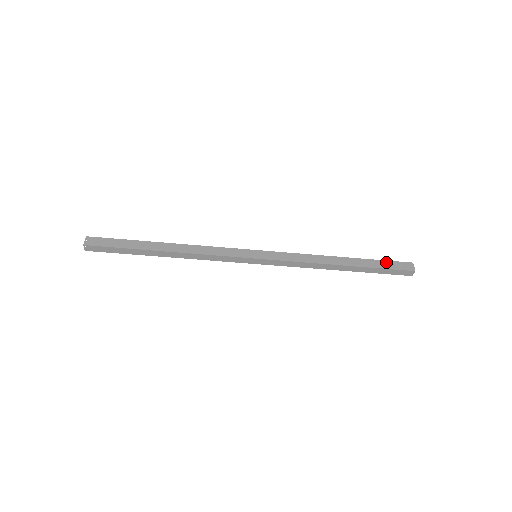
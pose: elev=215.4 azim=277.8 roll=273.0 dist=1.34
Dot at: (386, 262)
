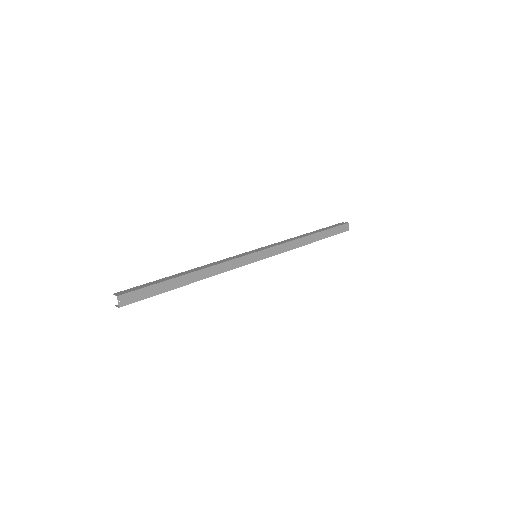
Dot at: (335, 229)
